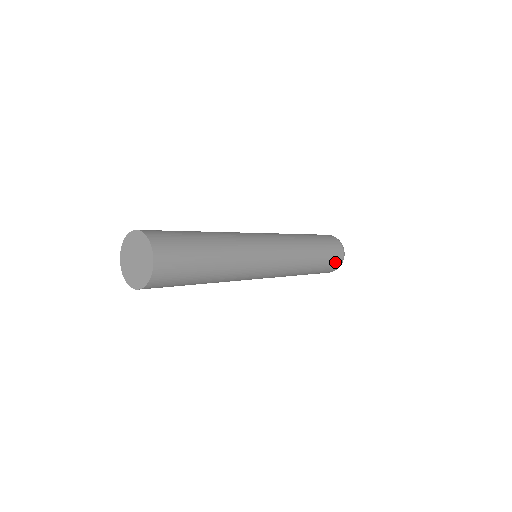
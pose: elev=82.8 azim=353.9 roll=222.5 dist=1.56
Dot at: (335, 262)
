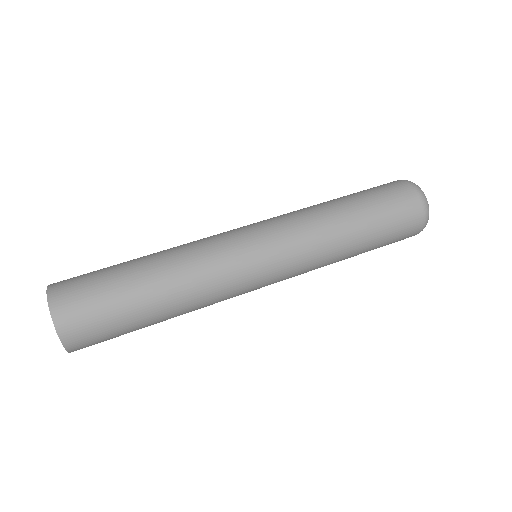
Dot at: (407, 225)
